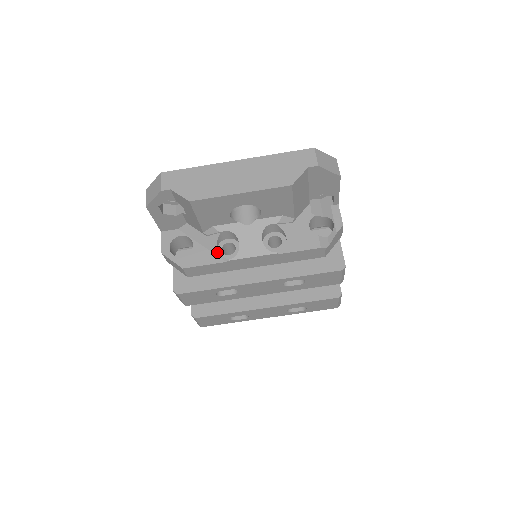
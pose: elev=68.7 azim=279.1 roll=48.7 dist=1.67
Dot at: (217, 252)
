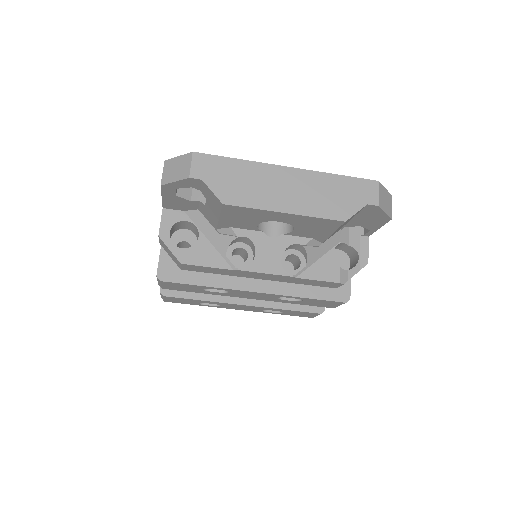
Dot at: (226, 255)
